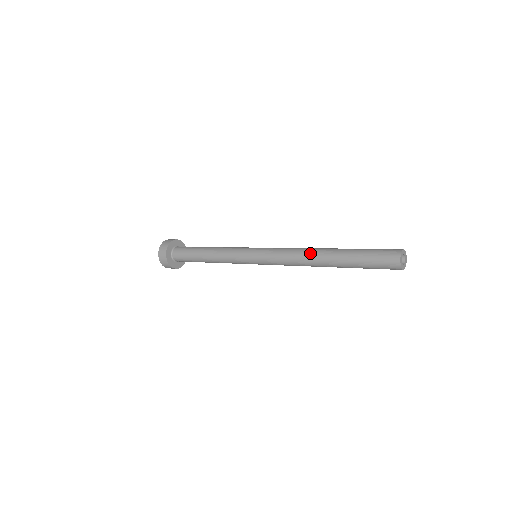
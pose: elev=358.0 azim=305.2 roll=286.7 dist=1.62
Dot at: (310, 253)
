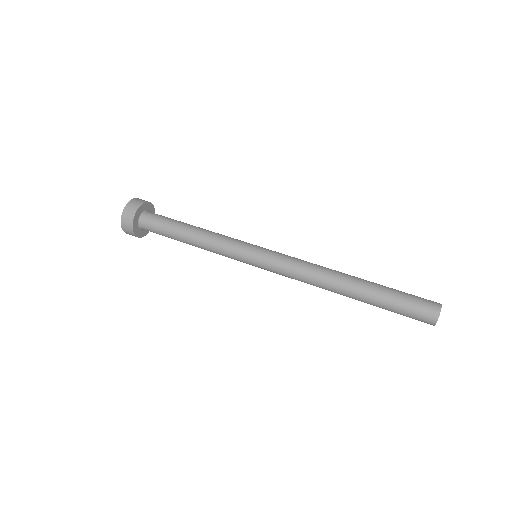
Dot at: (328, 288)
